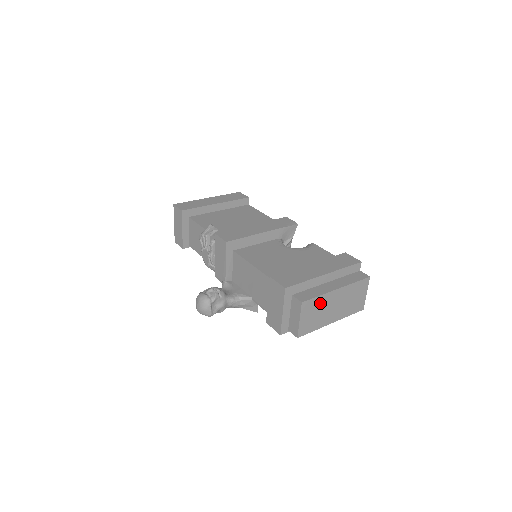
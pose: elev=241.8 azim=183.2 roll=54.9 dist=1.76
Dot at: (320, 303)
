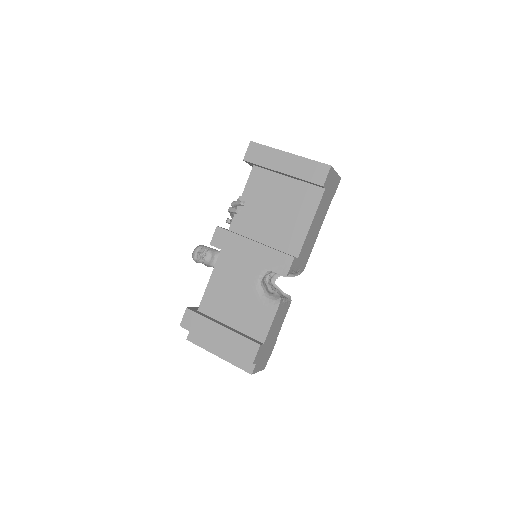
Dot at: occluded
